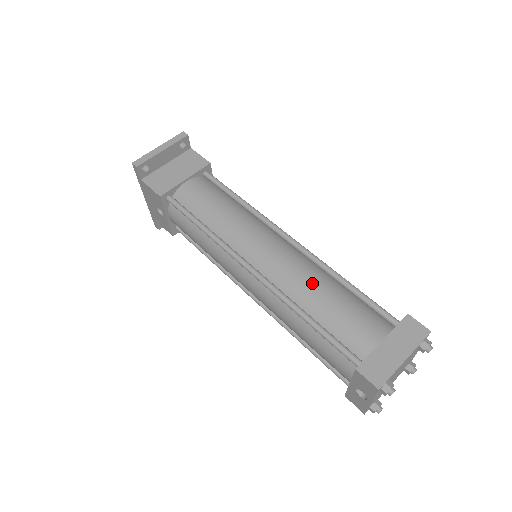
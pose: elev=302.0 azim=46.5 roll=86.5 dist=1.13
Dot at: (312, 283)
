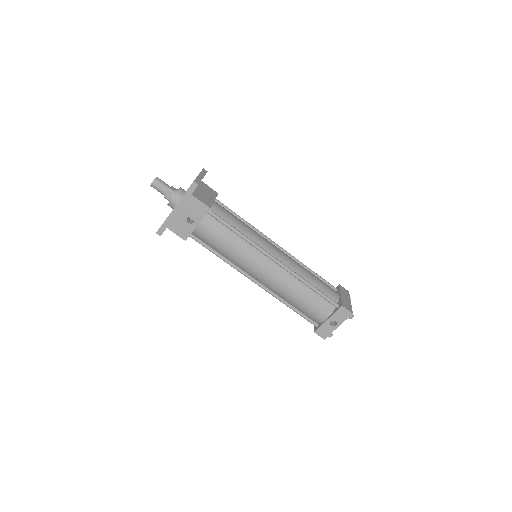
Dot at: (304, 268)
